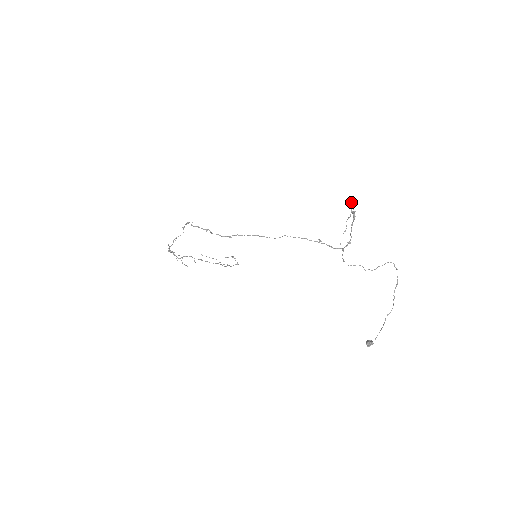
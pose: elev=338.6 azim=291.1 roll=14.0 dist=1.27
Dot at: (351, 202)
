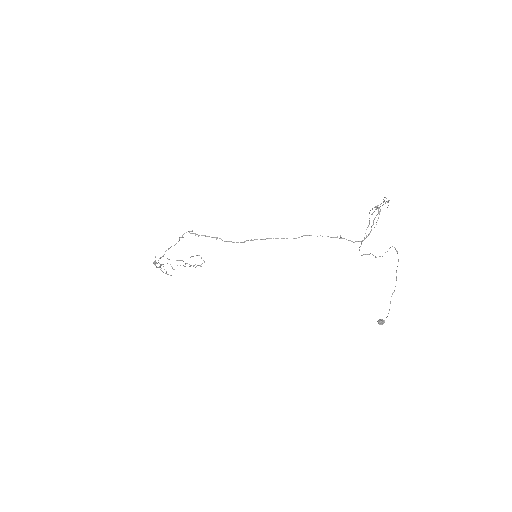
Dot at: occluded
